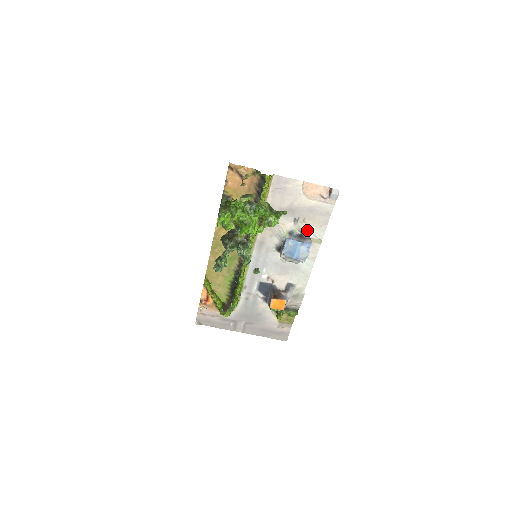
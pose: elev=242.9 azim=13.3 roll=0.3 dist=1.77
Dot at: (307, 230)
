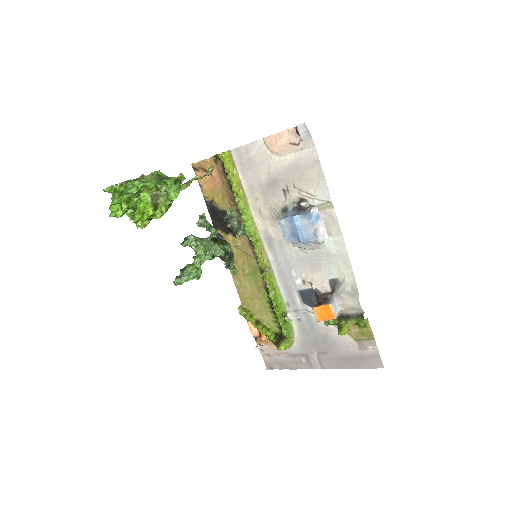
Dot at: (306, 197)
